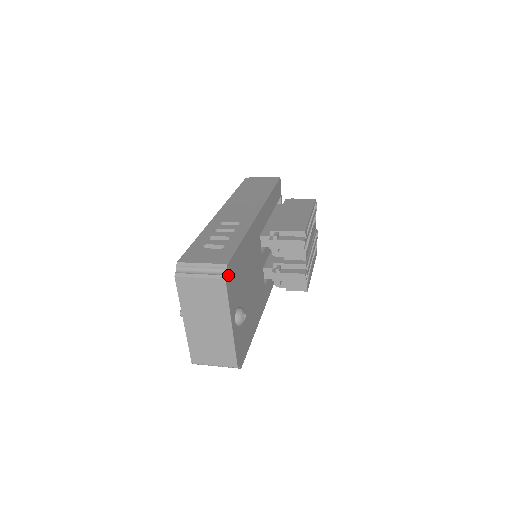
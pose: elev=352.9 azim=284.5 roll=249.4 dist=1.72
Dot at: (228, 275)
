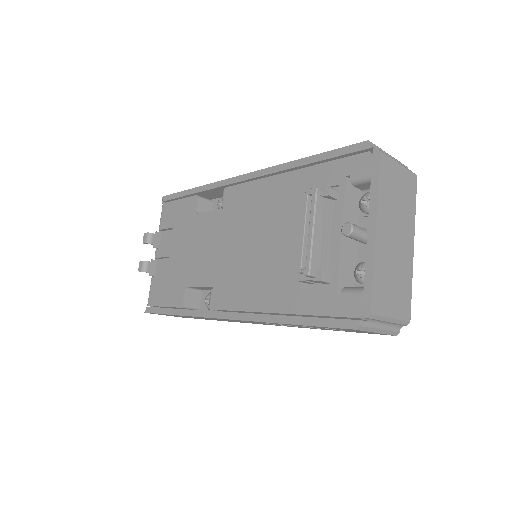
Dot at: occluded
